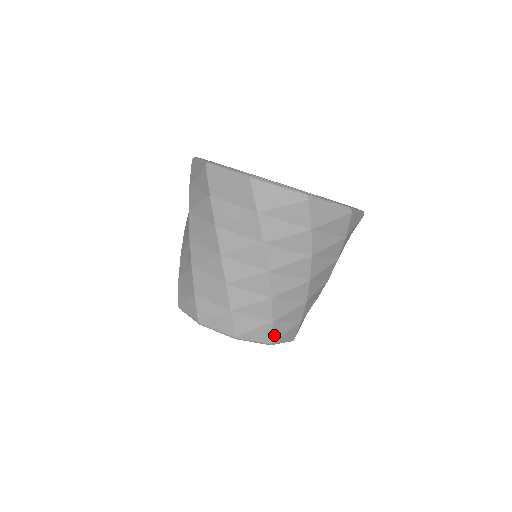
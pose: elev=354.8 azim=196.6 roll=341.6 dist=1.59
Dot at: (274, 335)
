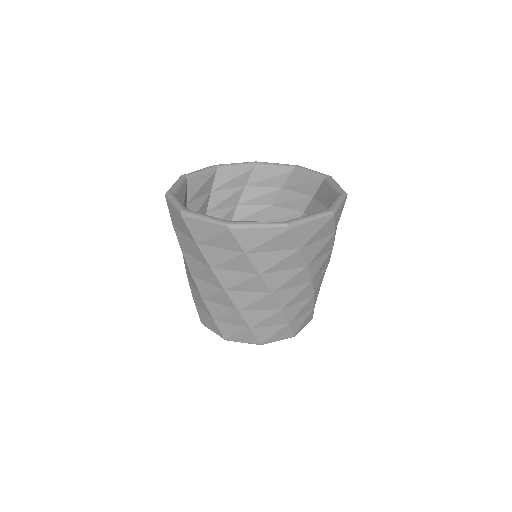
Dot at: (313, 313)
